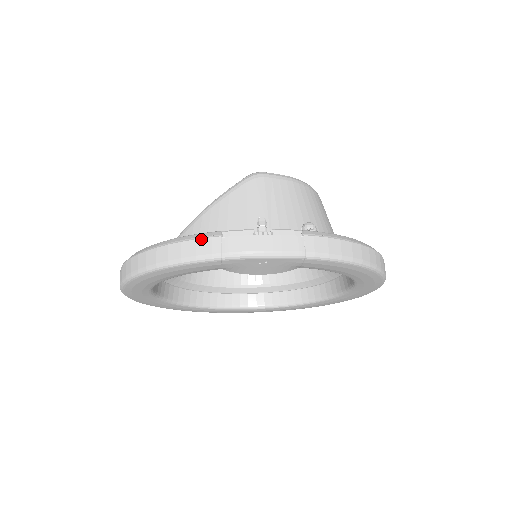
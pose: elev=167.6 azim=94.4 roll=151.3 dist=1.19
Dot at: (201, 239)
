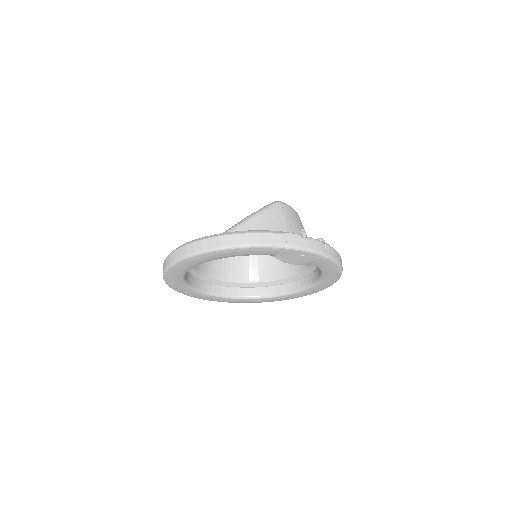
Dot at: (274, 234)
